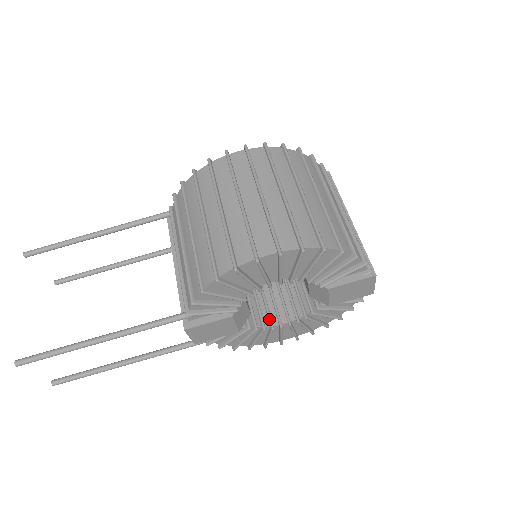
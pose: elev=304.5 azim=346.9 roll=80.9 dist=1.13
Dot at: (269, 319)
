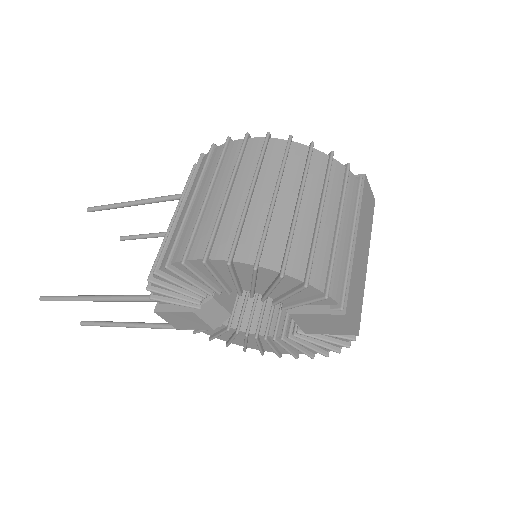
Dot at: (257, 326)
